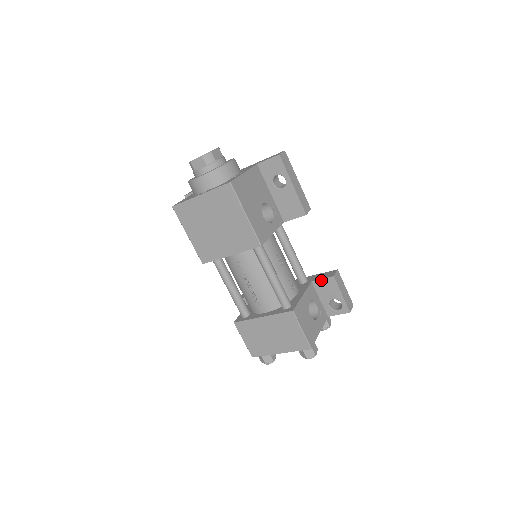
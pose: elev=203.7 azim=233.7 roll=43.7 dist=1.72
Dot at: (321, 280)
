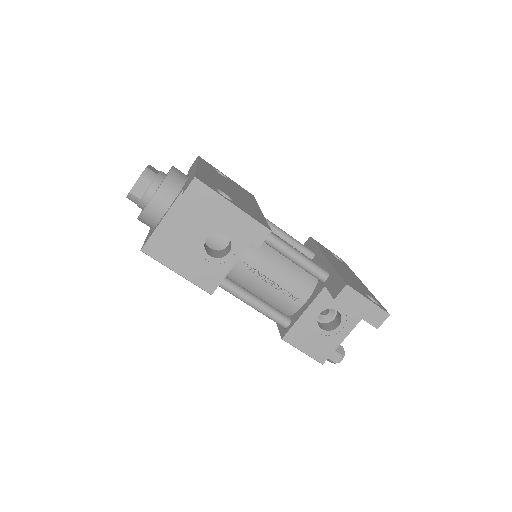
Dot at: (330, 292)
